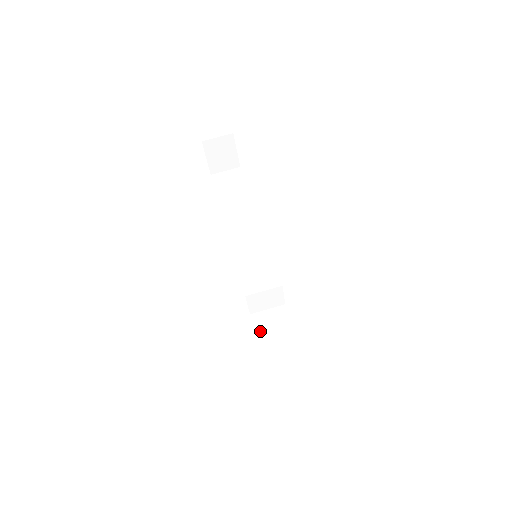
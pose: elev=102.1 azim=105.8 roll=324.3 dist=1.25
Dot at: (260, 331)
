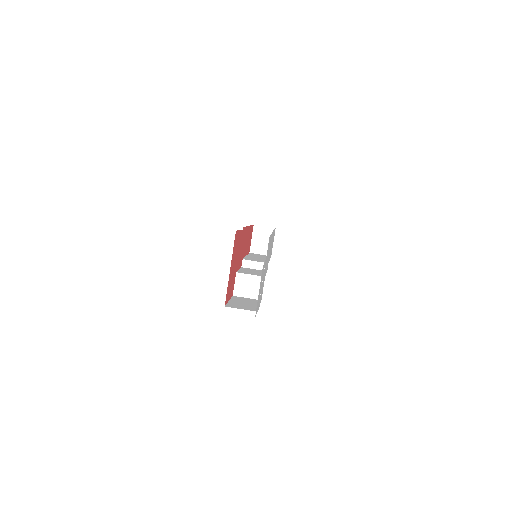
Dot at: (235, 299)
